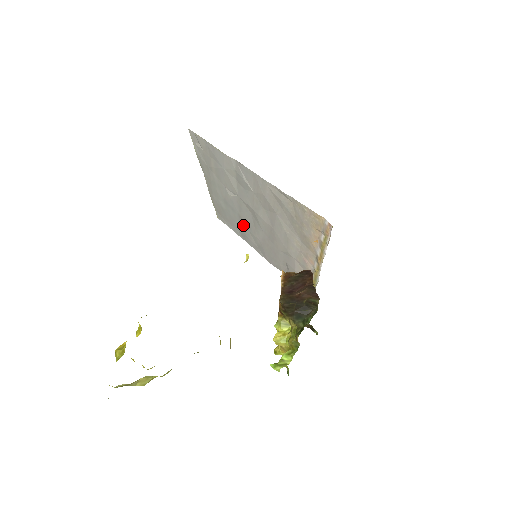
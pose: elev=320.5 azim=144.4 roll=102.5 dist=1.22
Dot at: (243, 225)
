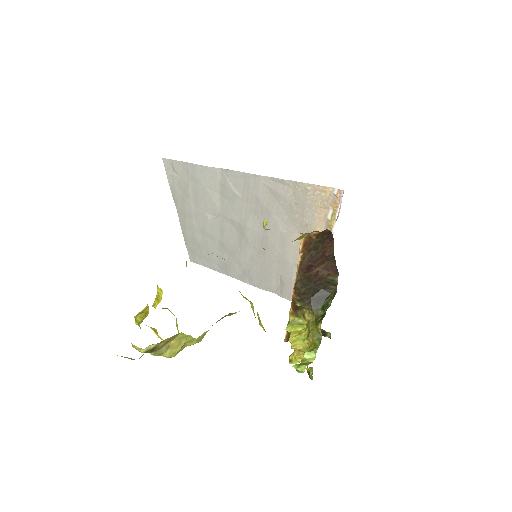
Dot at: (224, 253)
